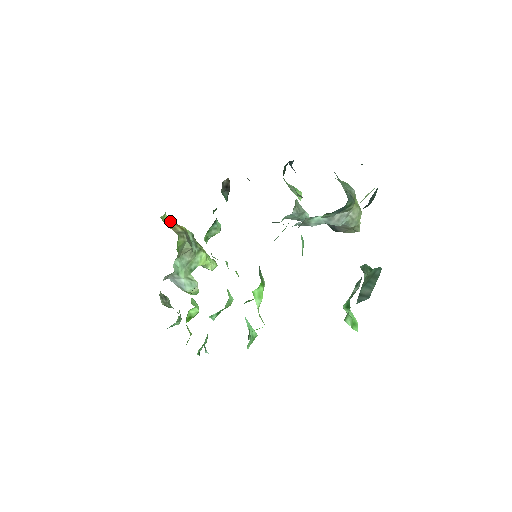
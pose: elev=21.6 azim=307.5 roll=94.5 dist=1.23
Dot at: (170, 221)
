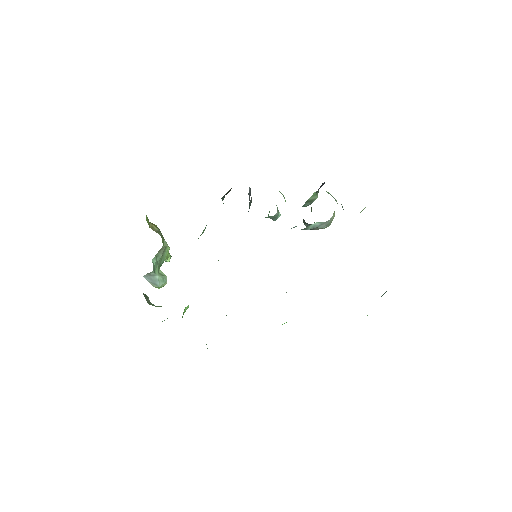
Dot at: (148, 221)
